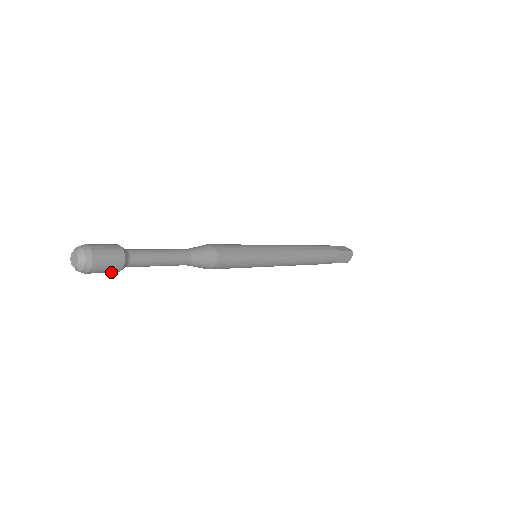
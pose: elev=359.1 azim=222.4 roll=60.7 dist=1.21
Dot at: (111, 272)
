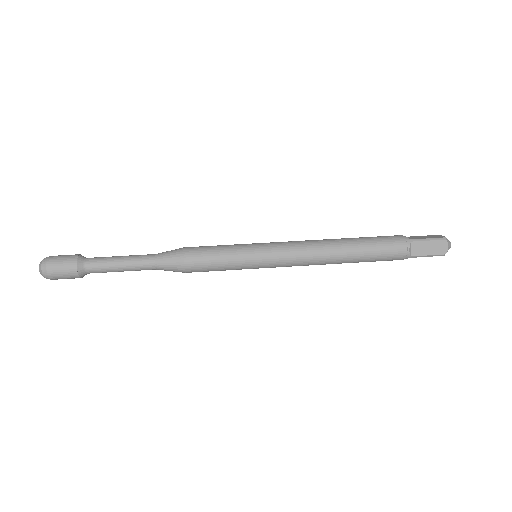
Dot at: (72, 277)
